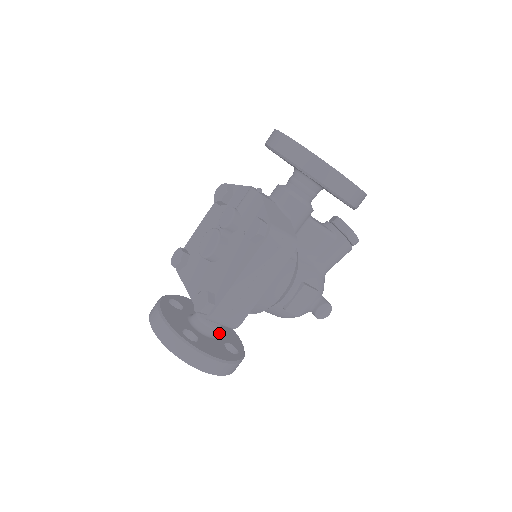
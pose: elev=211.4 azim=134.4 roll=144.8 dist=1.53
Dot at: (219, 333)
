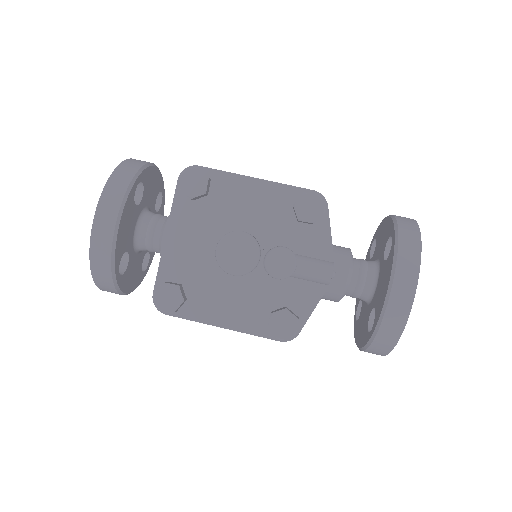
Dot at: occluded
